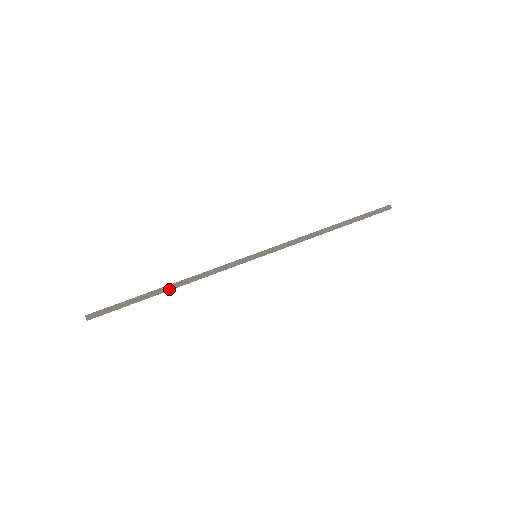
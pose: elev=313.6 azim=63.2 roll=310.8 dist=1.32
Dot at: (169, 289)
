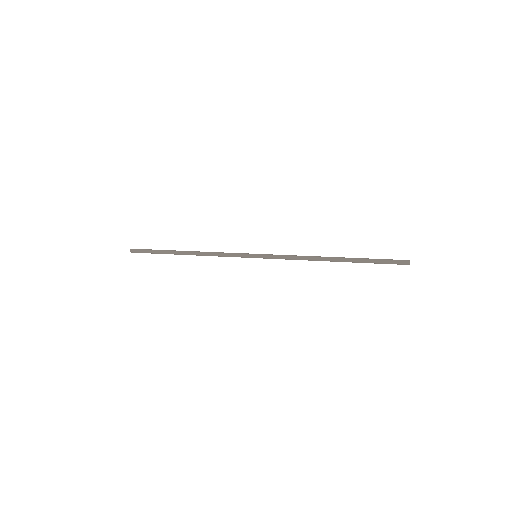
Dot at: (184, 251)
